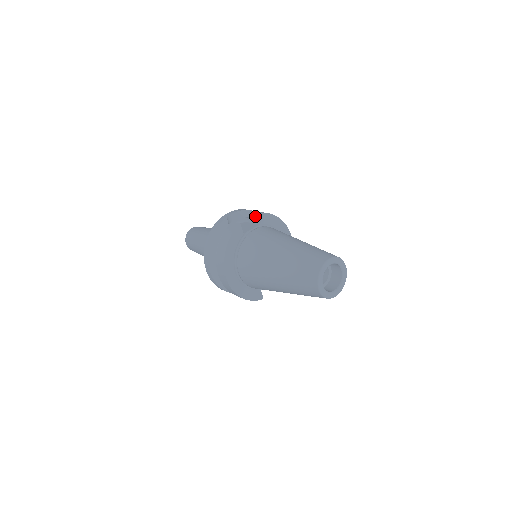
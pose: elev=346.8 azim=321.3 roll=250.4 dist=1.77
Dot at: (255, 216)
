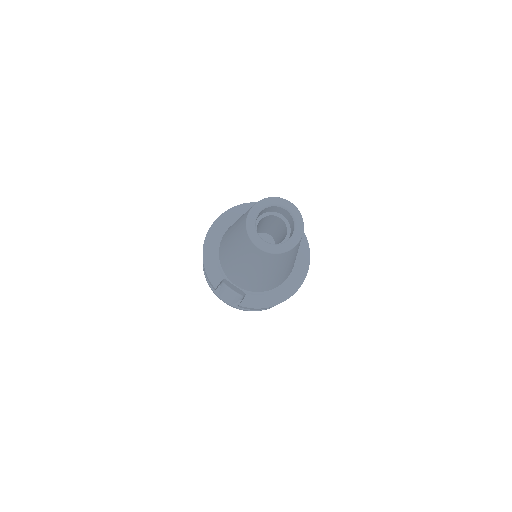
Dot at: occluded
